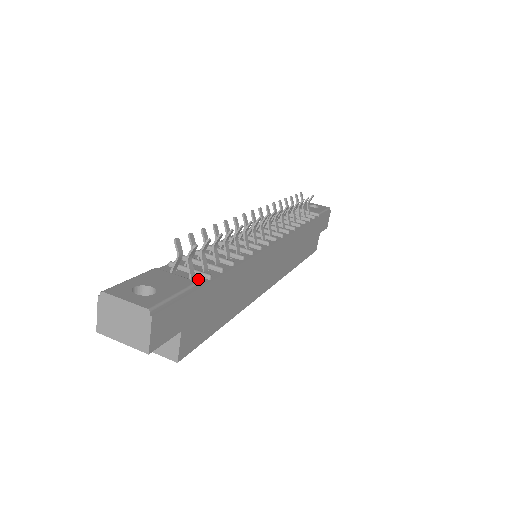
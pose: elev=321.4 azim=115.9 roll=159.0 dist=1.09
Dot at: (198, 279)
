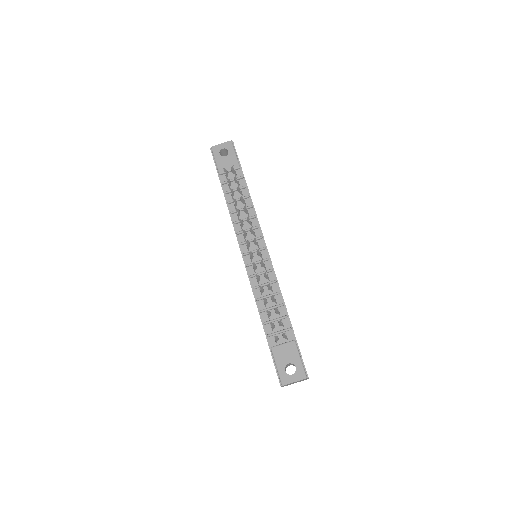
Dot at: (288, 334)
